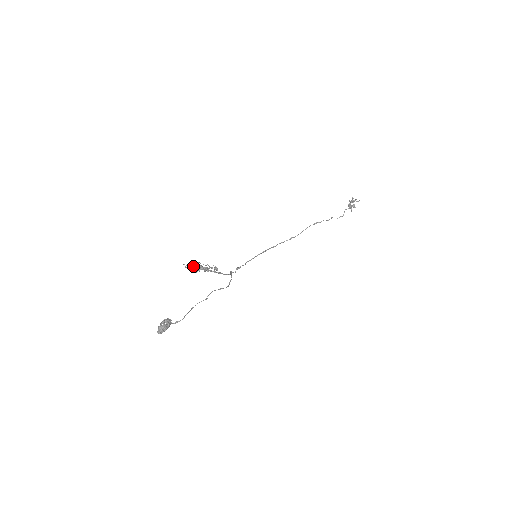
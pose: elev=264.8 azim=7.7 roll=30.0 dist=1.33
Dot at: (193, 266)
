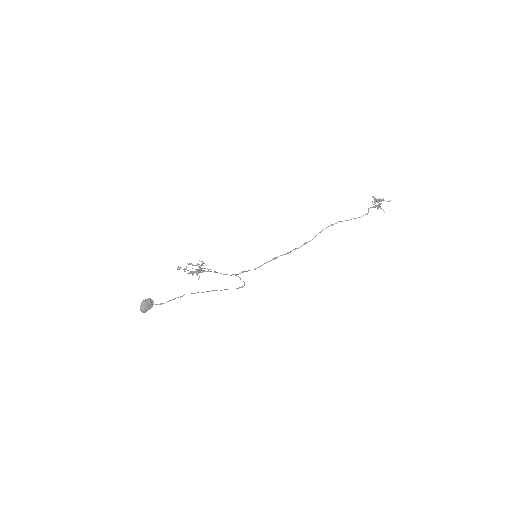
Dot at: (191, 271)
